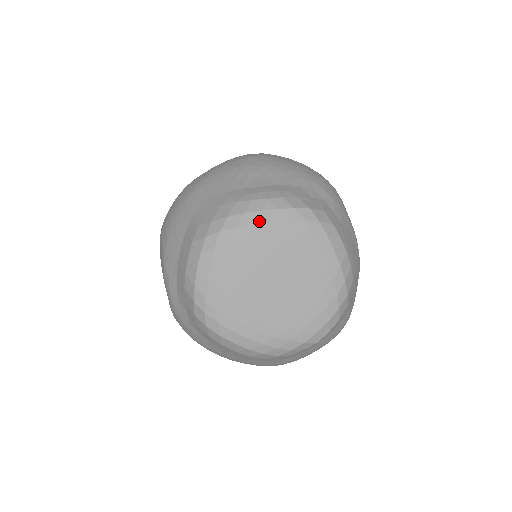
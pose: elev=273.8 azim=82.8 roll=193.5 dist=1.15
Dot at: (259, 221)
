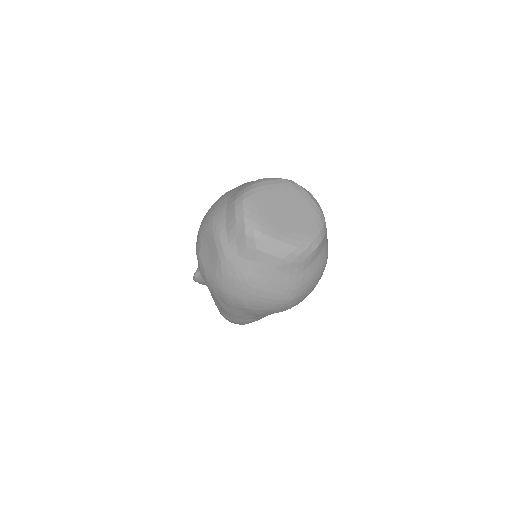
Dot at: (270, 184)
